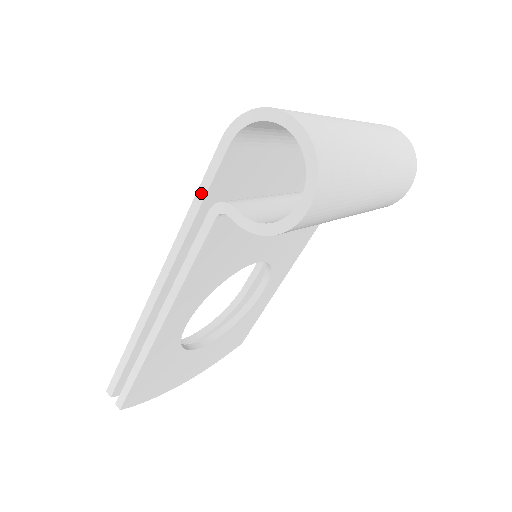
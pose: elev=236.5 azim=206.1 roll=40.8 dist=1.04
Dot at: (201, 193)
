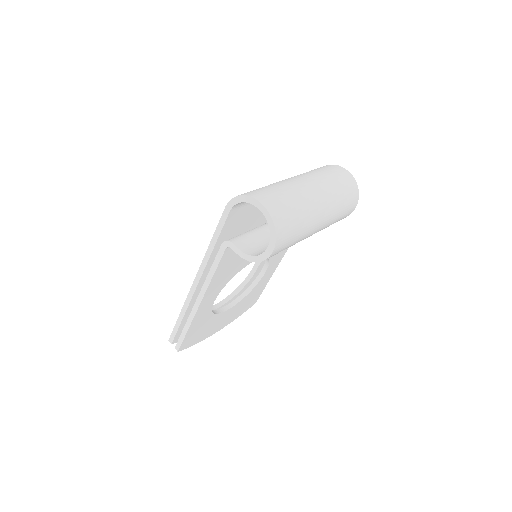
Dot at: (216, 234)
